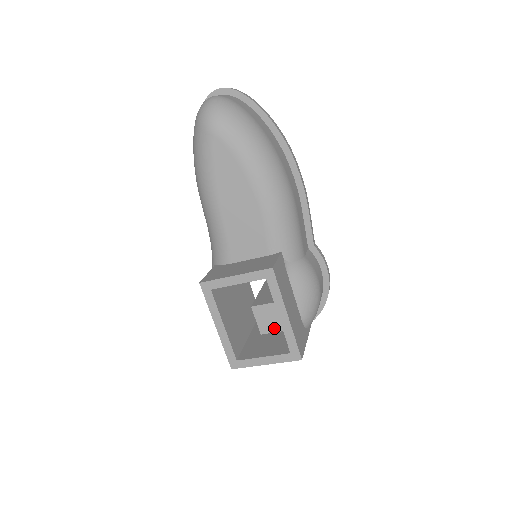
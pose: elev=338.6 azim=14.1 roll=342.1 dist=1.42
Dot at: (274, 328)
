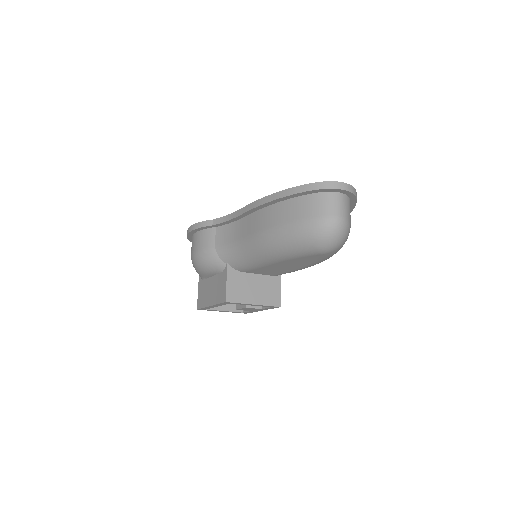
Dot at: (248, 310)
